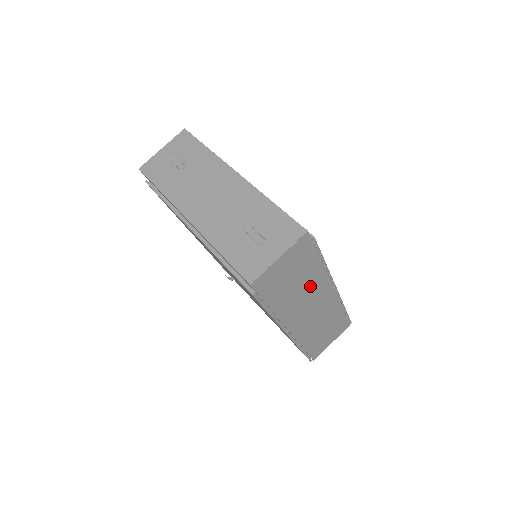
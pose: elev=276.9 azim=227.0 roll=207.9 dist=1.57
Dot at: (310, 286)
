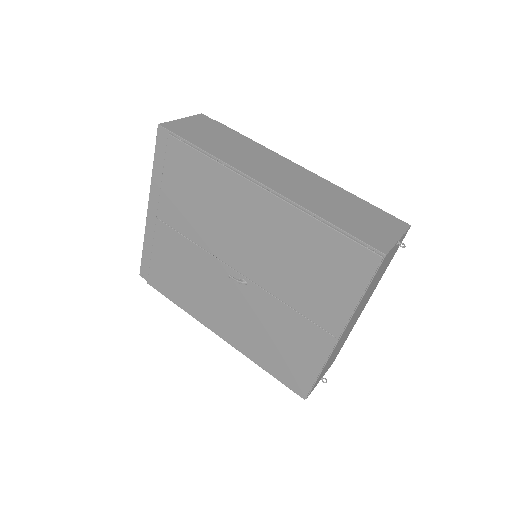
Dot at: (249, 151)
